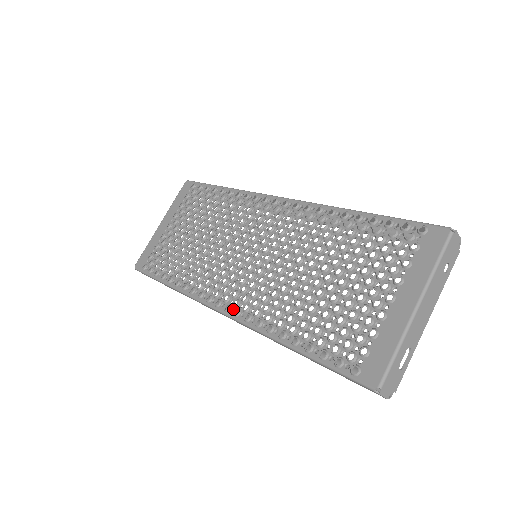
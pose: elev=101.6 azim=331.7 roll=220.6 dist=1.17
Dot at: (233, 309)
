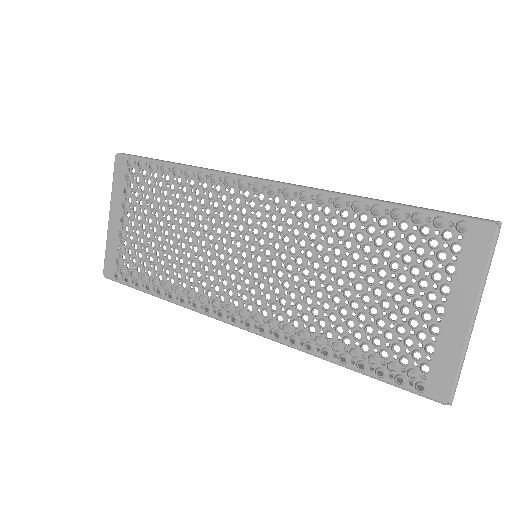
Dot at: (255, 324)
